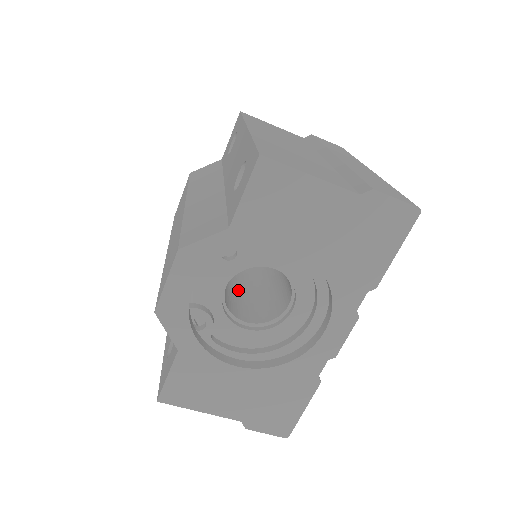
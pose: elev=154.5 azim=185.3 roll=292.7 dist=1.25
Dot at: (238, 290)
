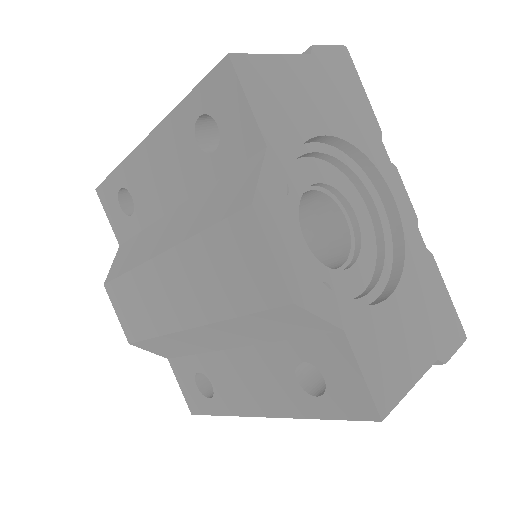
Dot at: occluded
